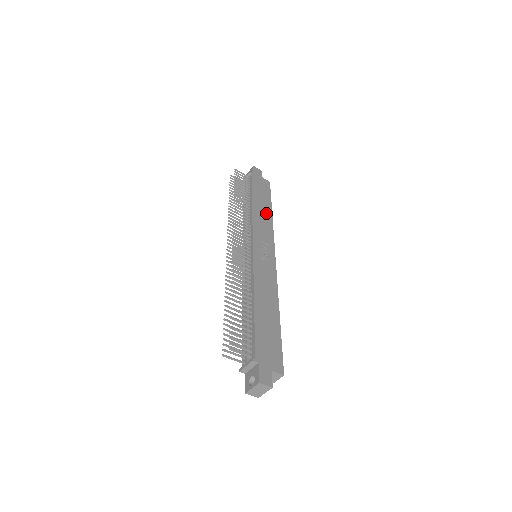
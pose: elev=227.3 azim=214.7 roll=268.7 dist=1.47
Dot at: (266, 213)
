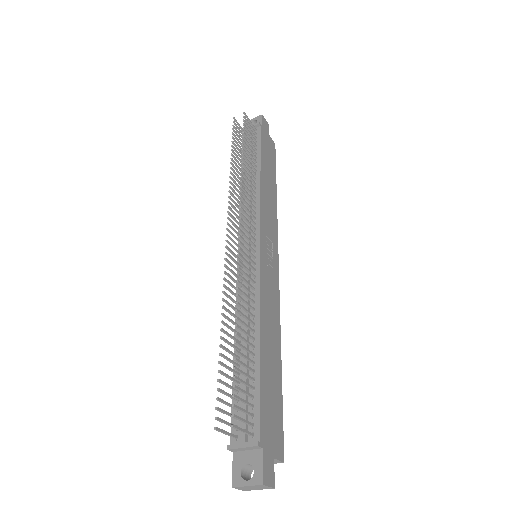
Dot at: (272, 192)
